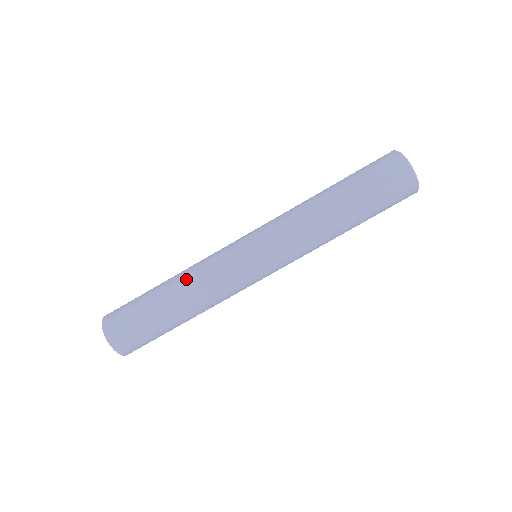
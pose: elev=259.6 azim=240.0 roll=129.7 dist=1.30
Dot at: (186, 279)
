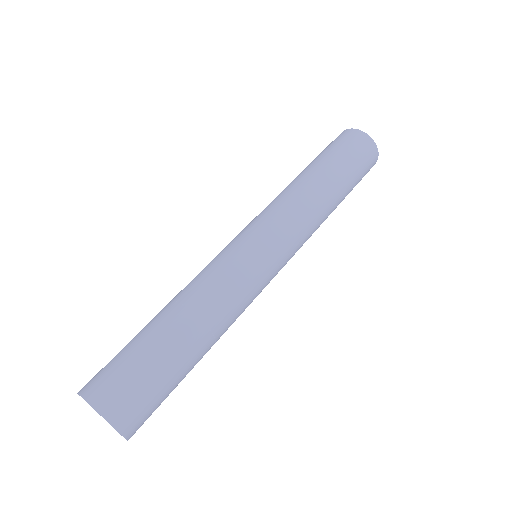
Dot at: (181, 291)
